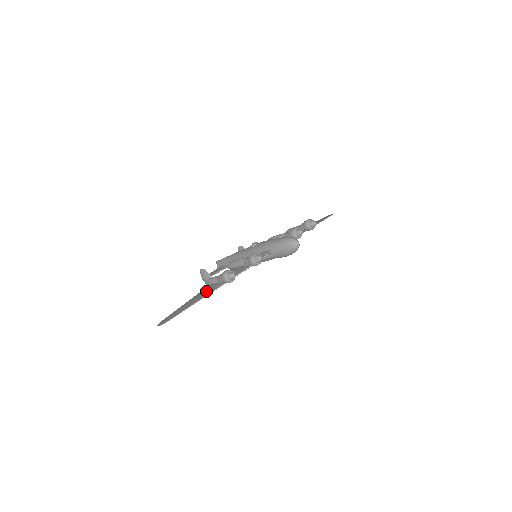
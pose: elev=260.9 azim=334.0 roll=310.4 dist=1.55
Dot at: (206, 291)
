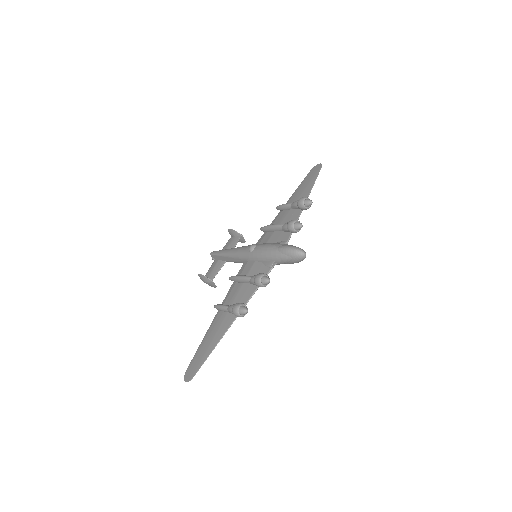
Dot at: (220, 326)
